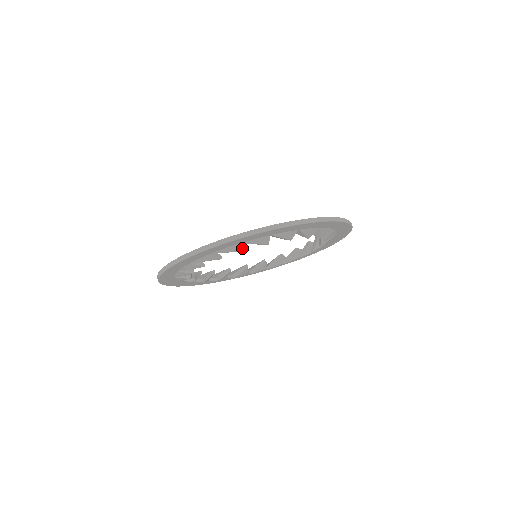
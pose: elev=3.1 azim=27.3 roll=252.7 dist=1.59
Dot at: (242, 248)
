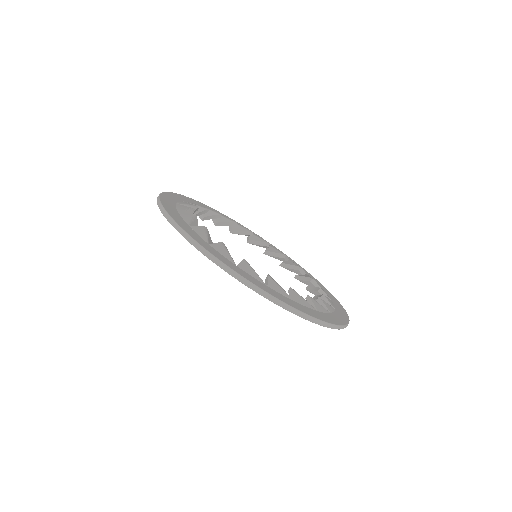
Dot at: occluded
